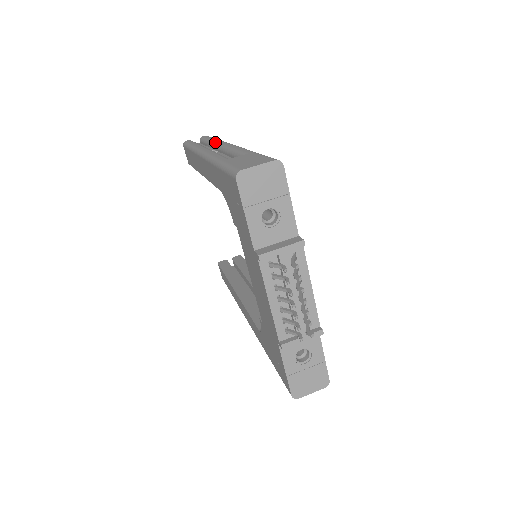
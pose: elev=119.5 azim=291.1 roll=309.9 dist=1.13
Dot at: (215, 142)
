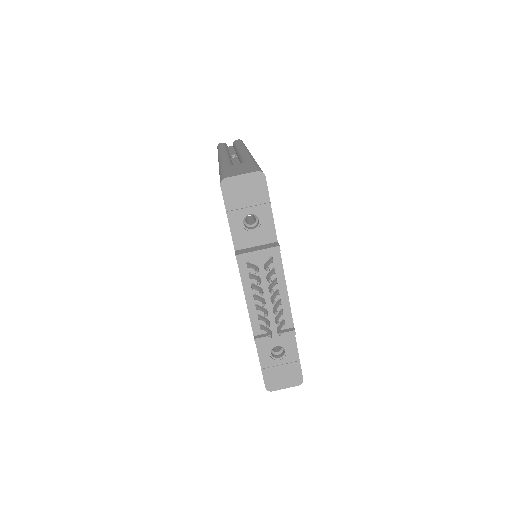
Dot at: (238, 147)
